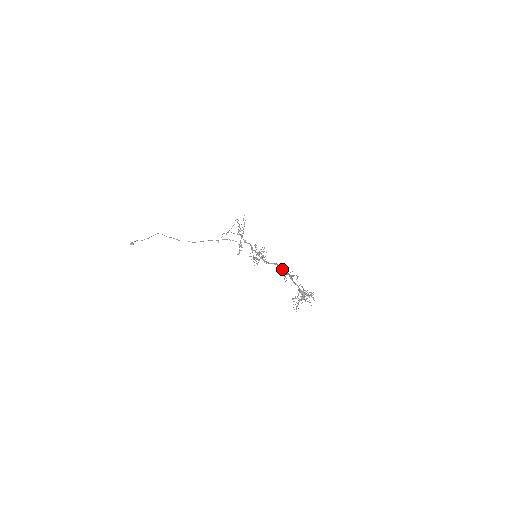
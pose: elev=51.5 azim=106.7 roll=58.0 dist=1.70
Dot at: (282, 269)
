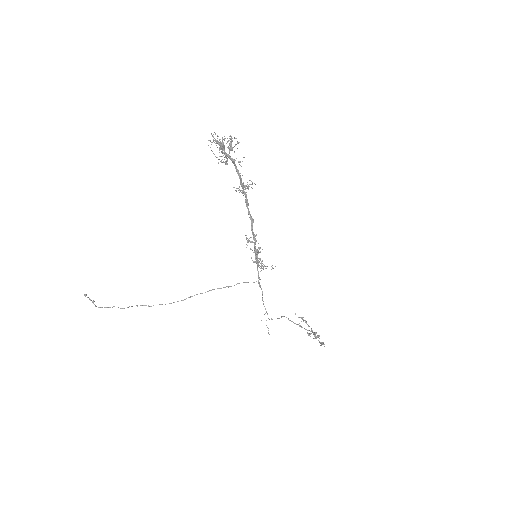
Dot at: occluded
